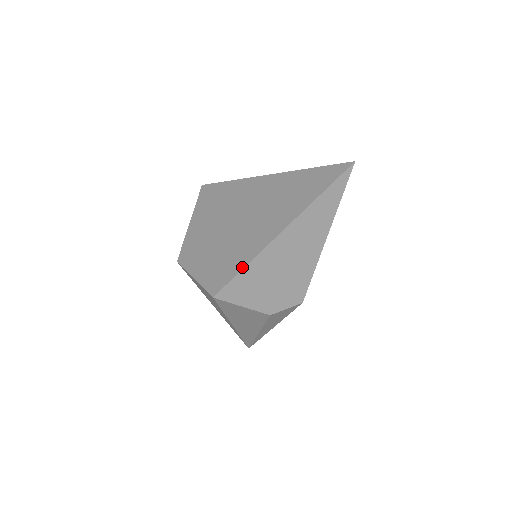
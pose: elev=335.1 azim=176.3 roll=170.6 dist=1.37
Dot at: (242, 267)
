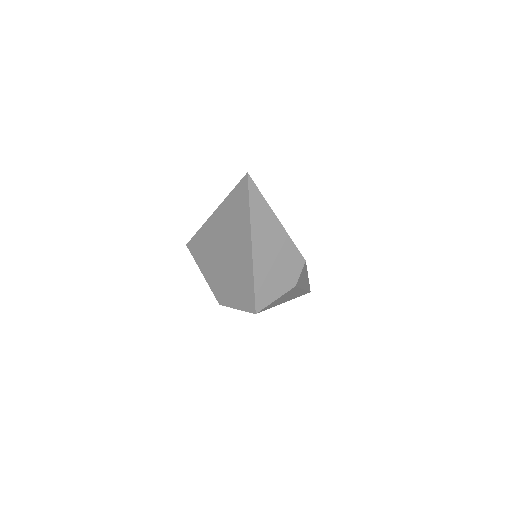
Dot at: (253, 285)
